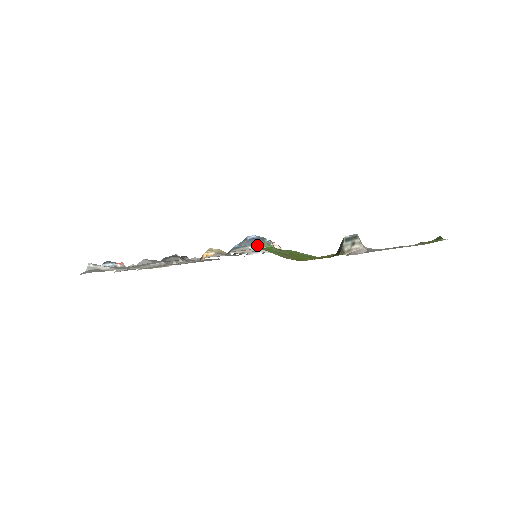
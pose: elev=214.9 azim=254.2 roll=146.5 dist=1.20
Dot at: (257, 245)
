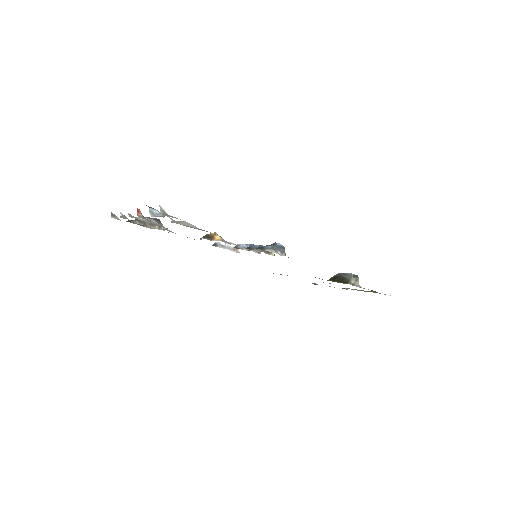
Dot at: (283, 252)
